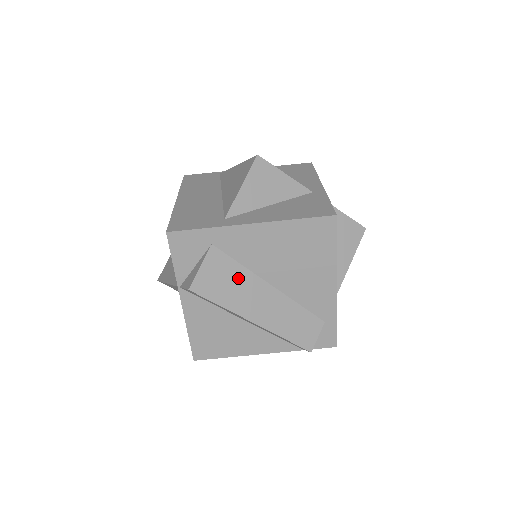
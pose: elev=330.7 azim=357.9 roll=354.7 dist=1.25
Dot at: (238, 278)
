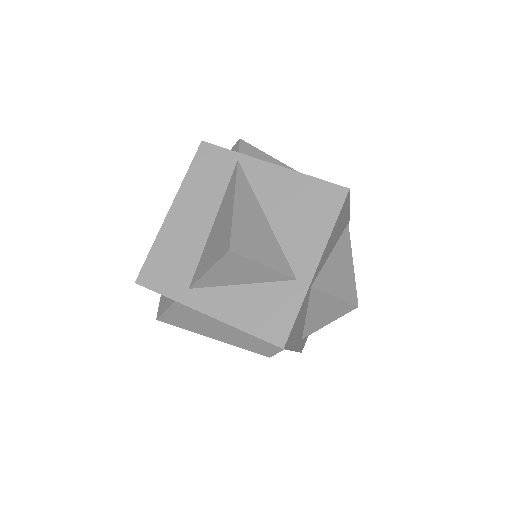
Dot at: (203, 319)
